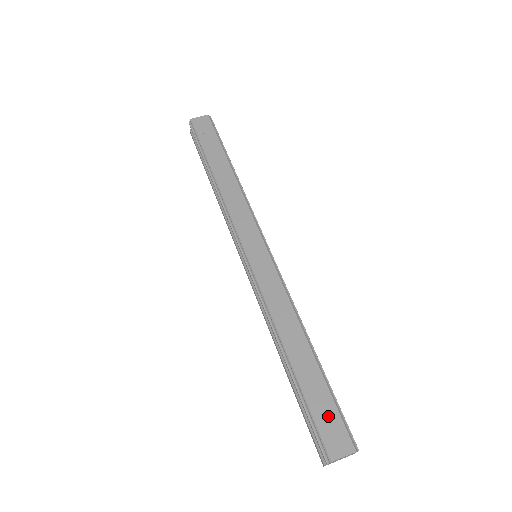
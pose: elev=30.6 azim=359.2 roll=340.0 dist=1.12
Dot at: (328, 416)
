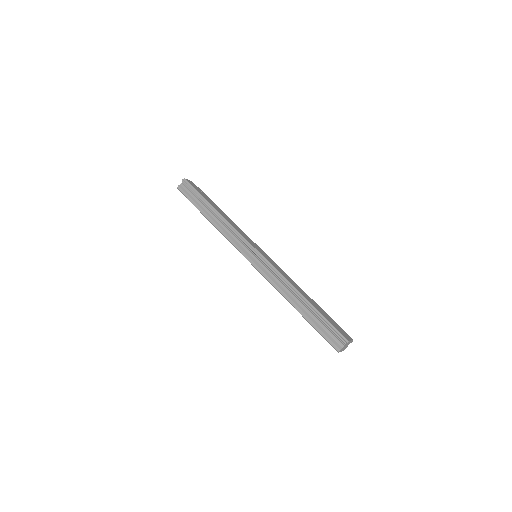
Dot at: (335, 324)
